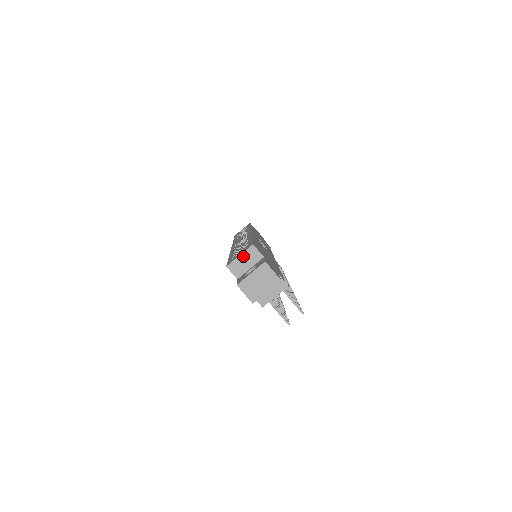
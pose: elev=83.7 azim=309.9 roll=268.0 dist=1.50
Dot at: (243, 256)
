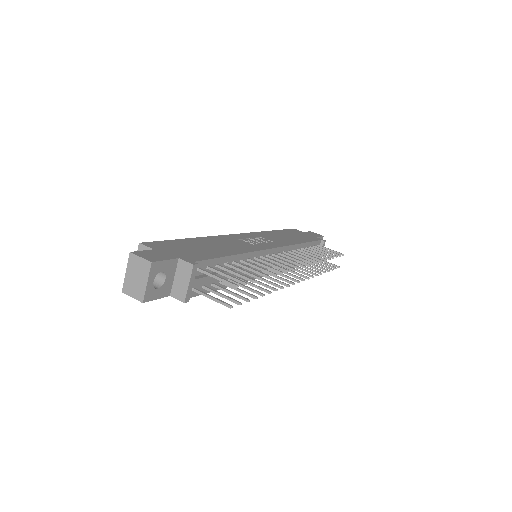
Dot at: occluded
